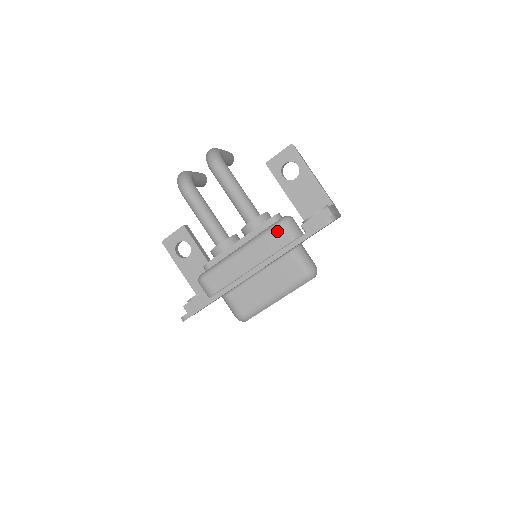
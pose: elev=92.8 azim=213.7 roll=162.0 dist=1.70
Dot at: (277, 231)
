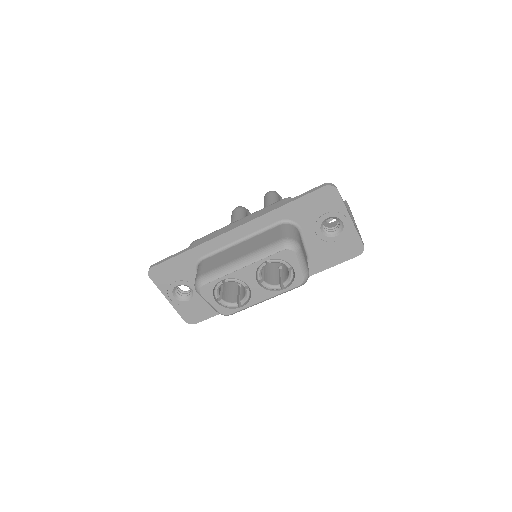
Dot at: (278, 203)
